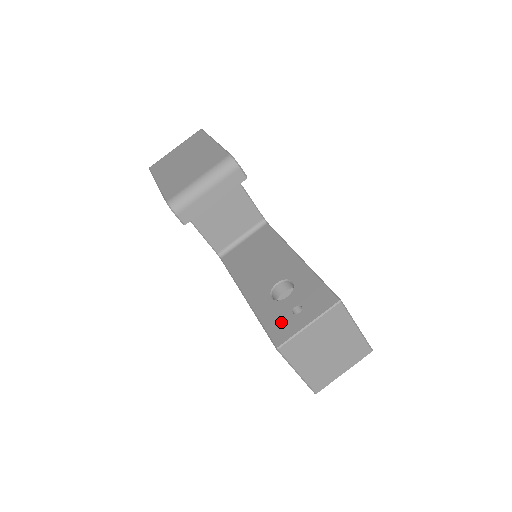
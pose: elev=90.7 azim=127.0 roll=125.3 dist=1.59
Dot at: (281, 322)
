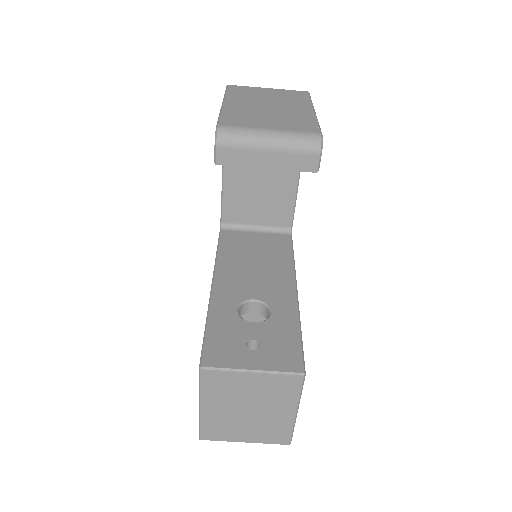
Dot at: (227, 343)
